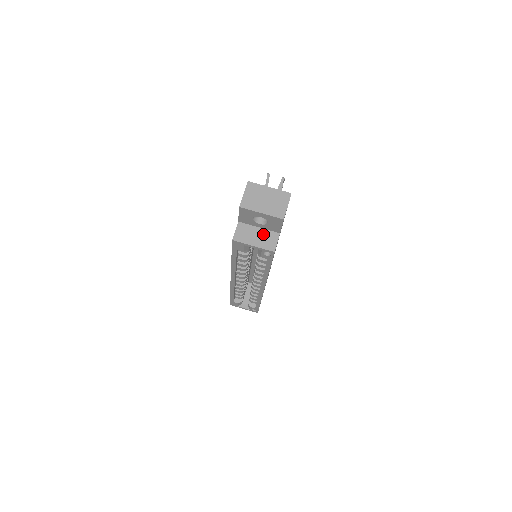
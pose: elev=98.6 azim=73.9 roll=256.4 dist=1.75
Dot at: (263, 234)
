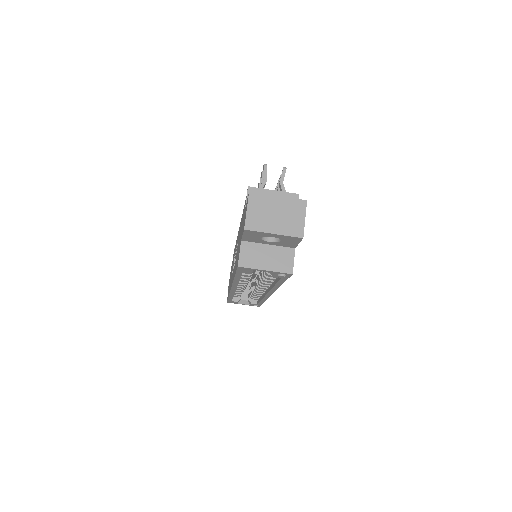
Dot at: (275, 253)
